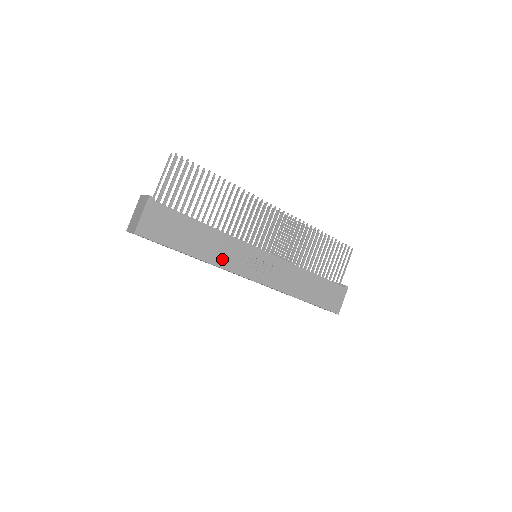
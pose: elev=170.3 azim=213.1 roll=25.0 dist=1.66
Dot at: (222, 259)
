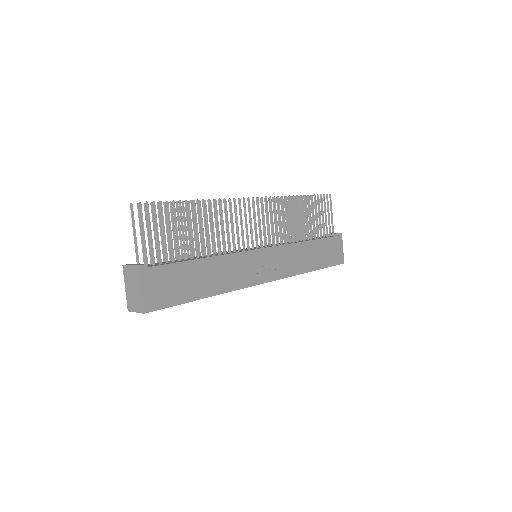
Dot at: (232, 281)
